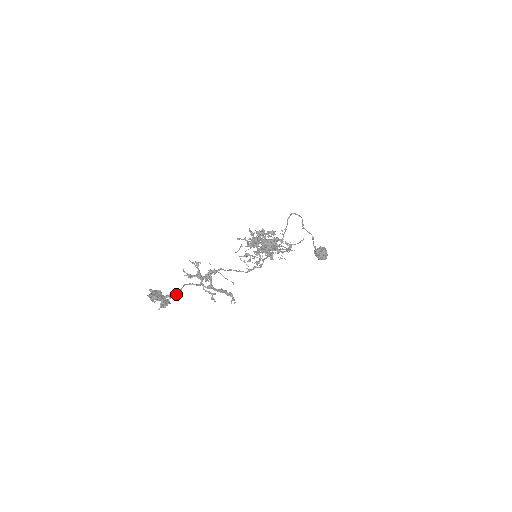
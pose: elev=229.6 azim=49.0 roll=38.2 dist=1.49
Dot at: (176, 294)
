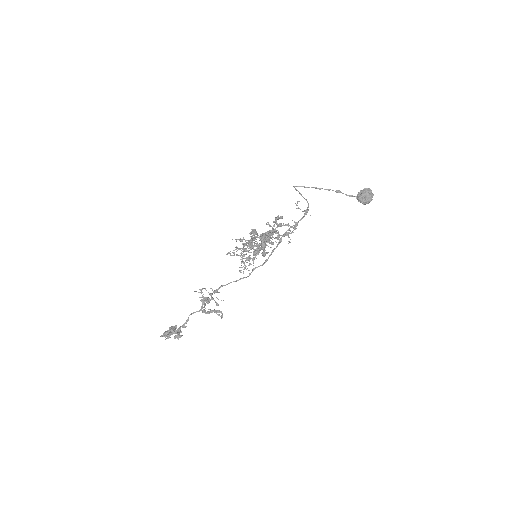
Dot at: (183, 326)
